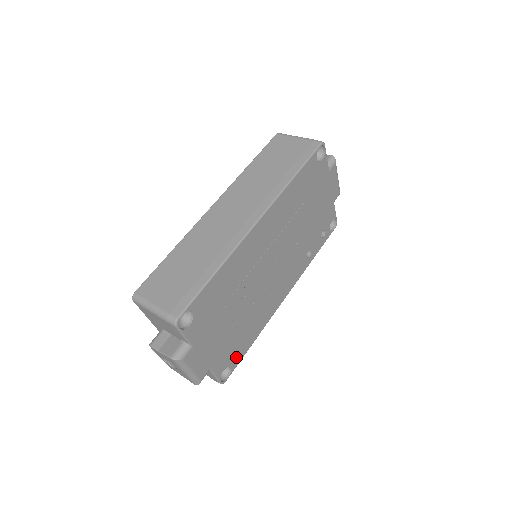
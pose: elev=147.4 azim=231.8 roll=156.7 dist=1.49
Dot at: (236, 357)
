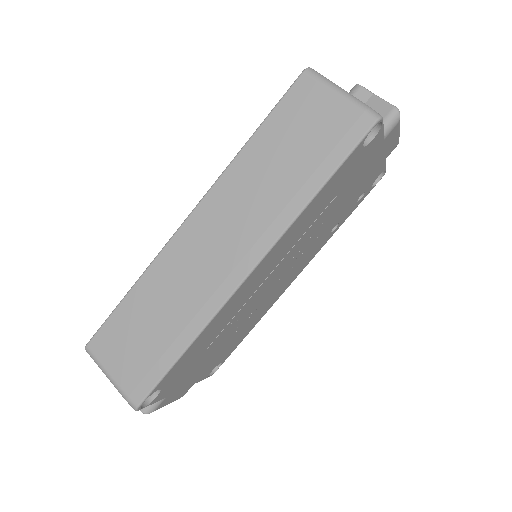
Dot at: (227, 354)
